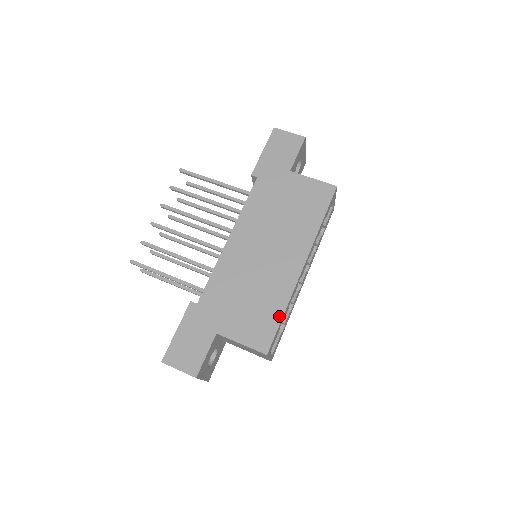
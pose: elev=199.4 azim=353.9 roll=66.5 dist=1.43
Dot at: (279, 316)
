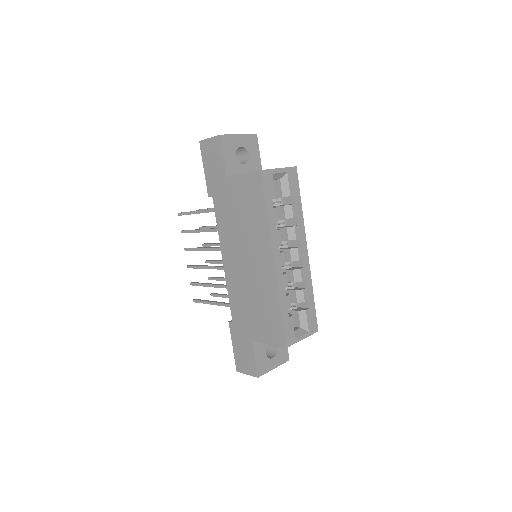
Dot at: (278, 313)
